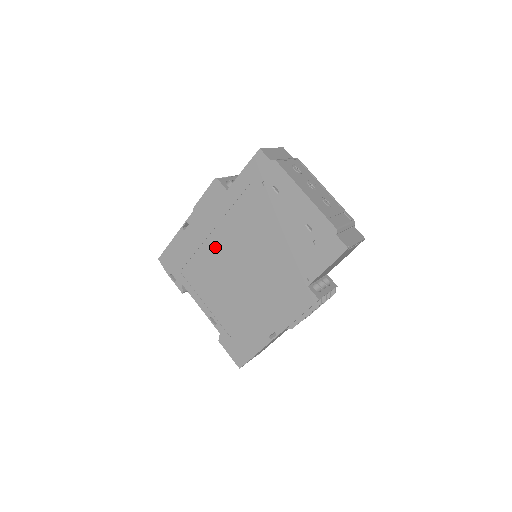
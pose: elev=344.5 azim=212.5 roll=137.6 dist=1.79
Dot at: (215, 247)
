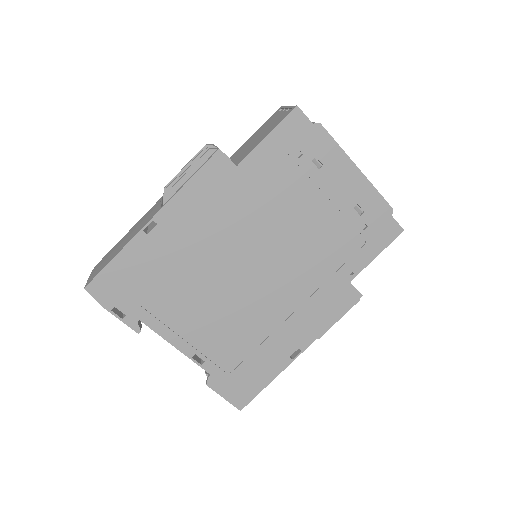
Dot at: (208, 253)
